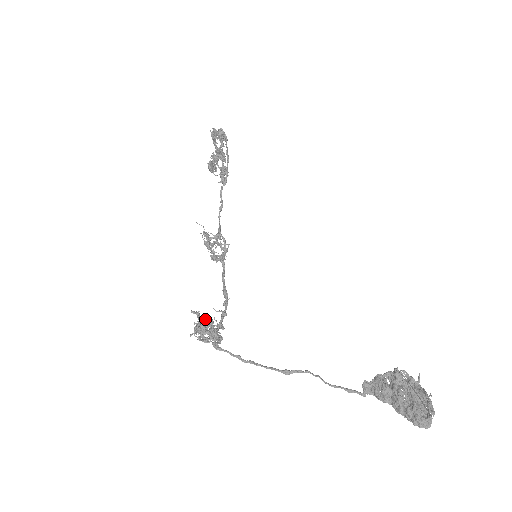
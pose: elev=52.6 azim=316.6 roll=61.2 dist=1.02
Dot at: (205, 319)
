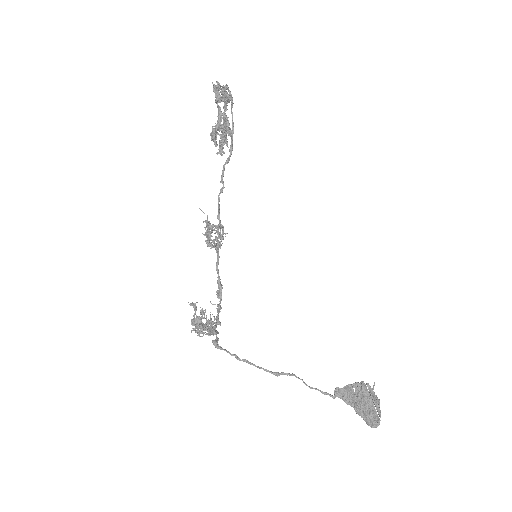
Dot at: (210, 321)
